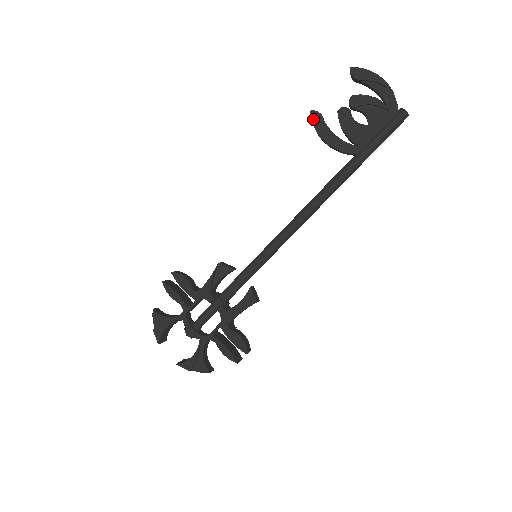
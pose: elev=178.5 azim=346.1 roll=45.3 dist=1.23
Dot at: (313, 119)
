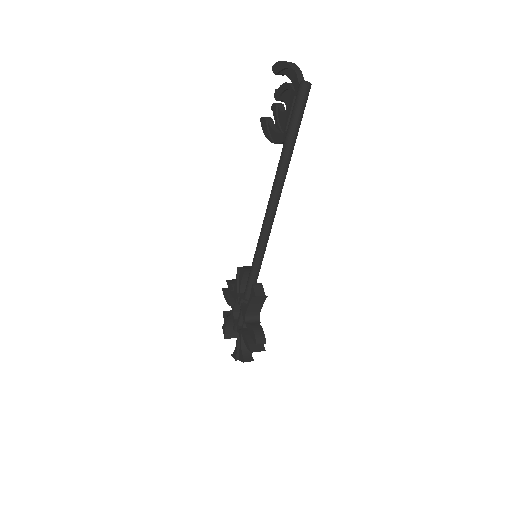
Dot at: (262, 125)
